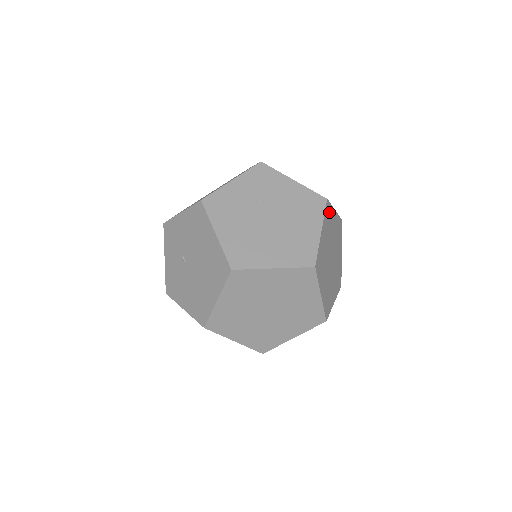
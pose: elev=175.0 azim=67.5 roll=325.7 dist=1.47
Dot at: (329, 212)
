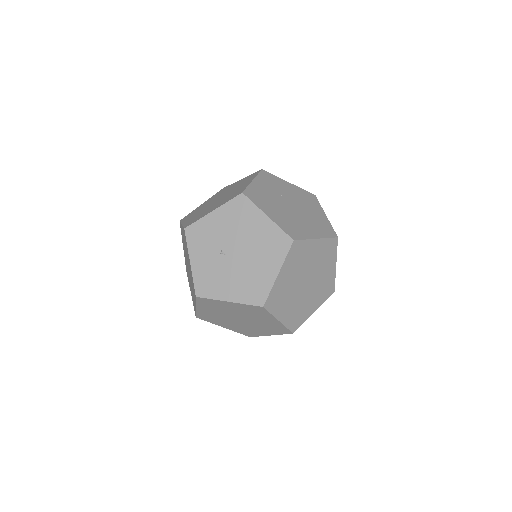
Dot at: occluded
